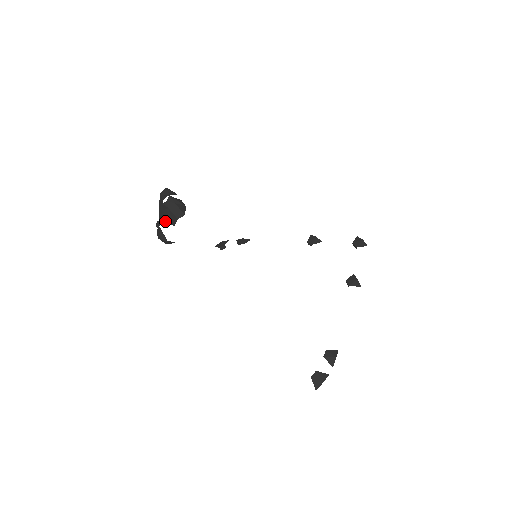
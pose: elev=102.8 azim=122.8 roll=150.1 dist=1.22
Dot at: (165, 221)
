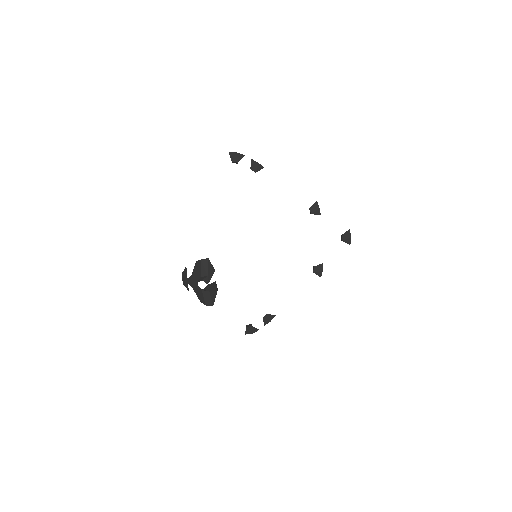
Dot at: (194, 290)
